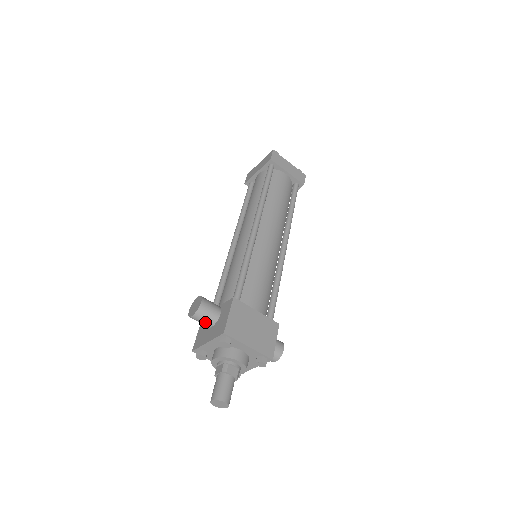
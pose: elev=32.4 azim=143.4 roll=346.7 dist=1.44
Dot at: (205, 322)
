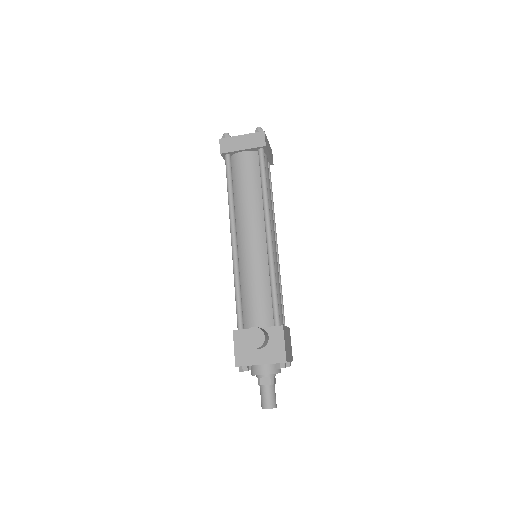
Dot at: (259, 348)
